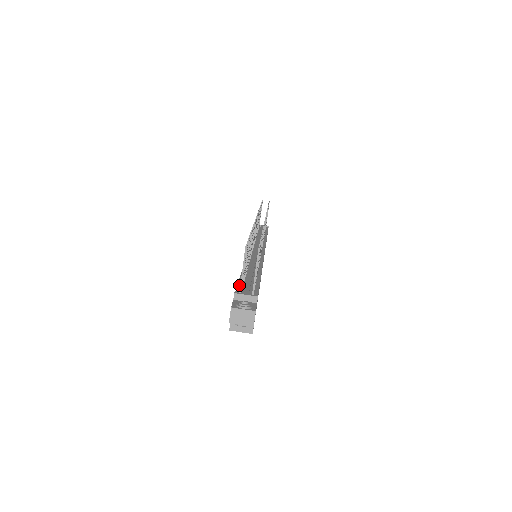
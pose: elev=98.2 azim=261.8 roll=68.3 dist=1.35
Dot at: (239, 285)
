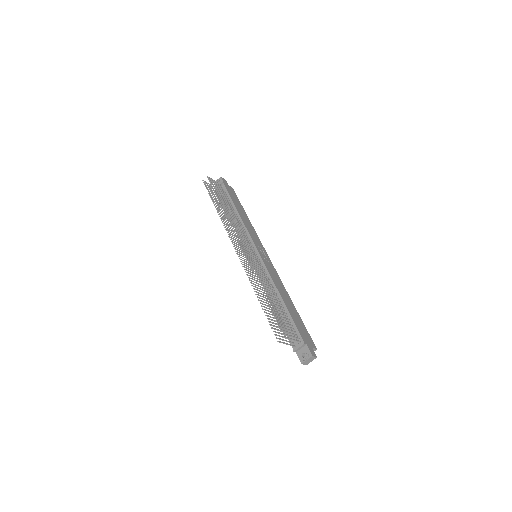
Dot at: (286, 333)
